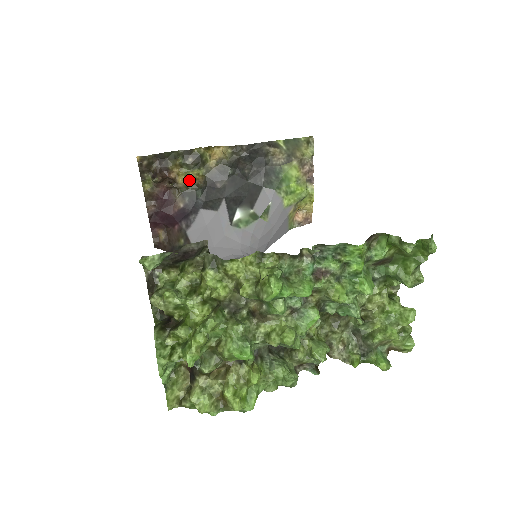
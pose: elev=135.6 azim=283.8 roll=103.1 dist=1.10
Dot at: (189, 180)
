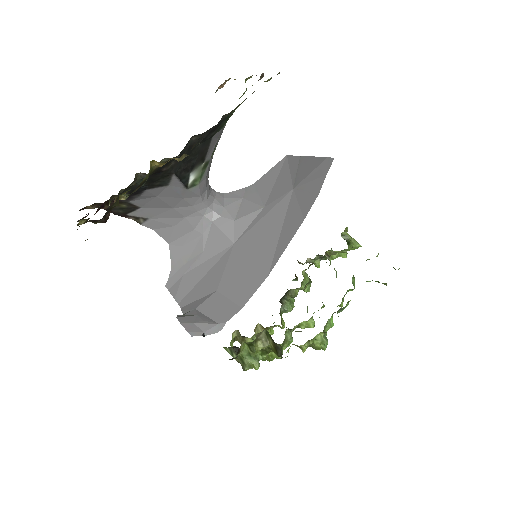
Dot at: occluded
